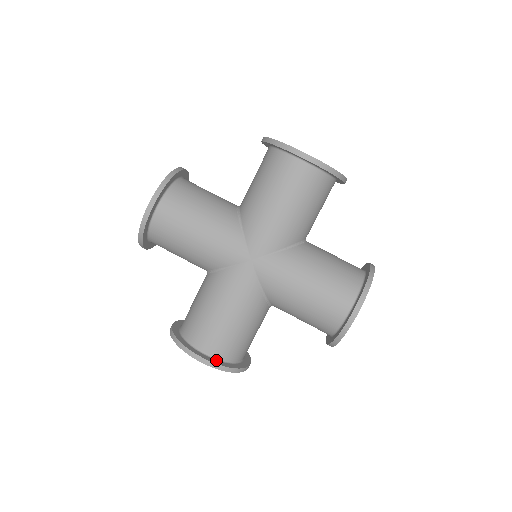
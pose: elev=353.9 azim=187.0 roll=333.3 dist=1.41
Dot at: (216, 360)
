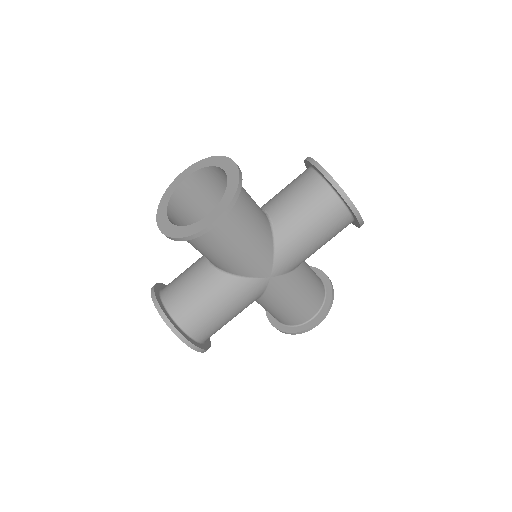
Dot at: (320, 311)
